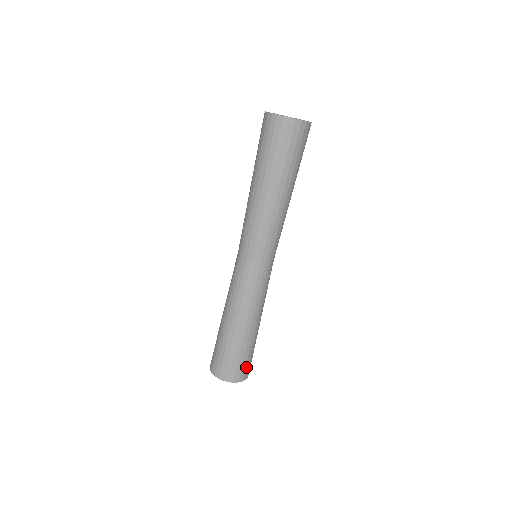
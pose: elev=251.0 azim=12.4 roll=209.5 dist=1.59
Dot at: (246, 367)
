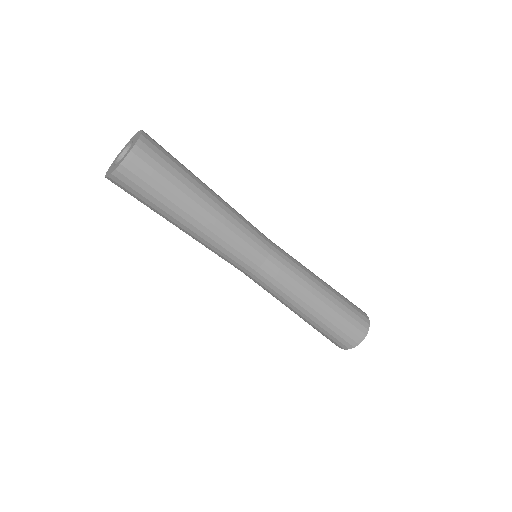
Dot at: (349, 335)
